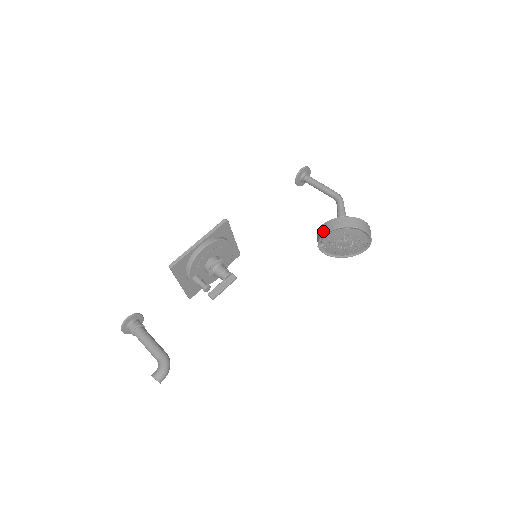
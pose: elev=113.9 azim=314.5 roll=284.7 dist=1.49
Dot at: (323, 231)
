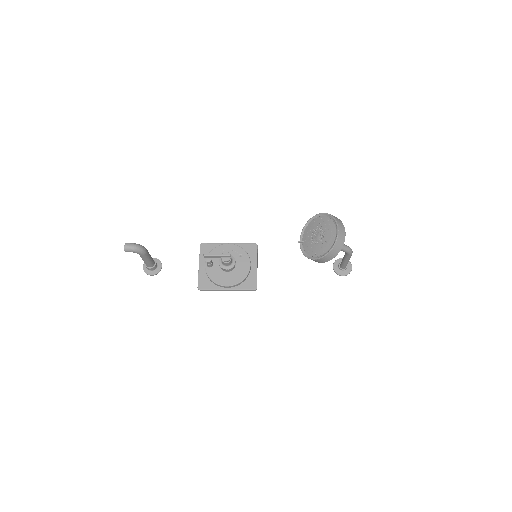
Dot at: (306, 228)
